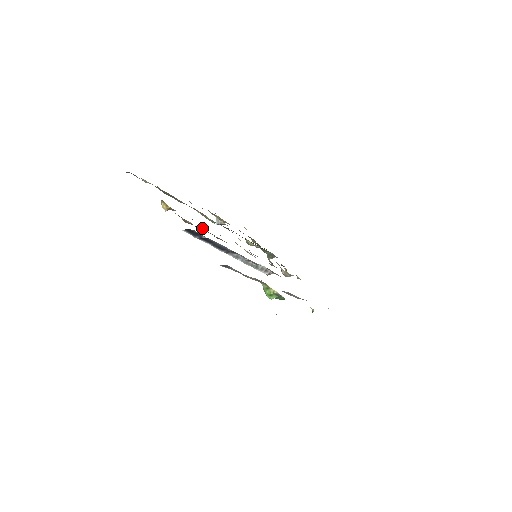
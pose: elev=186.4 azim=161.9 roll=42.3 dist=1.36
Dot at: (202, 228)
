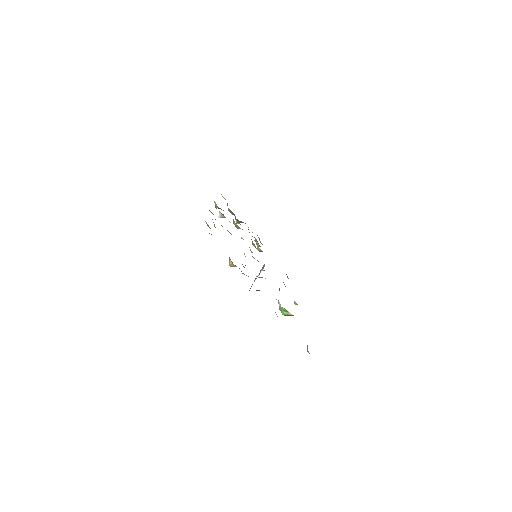
Dot at: occluded
